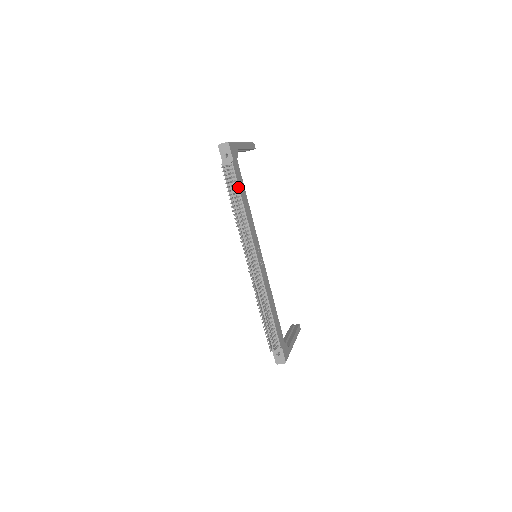
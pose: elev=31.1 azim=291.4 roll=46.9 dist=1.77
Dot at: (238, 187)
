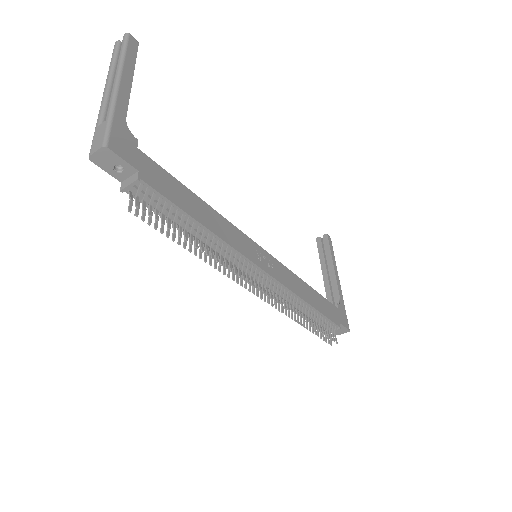
Dot at: (177, 208)
